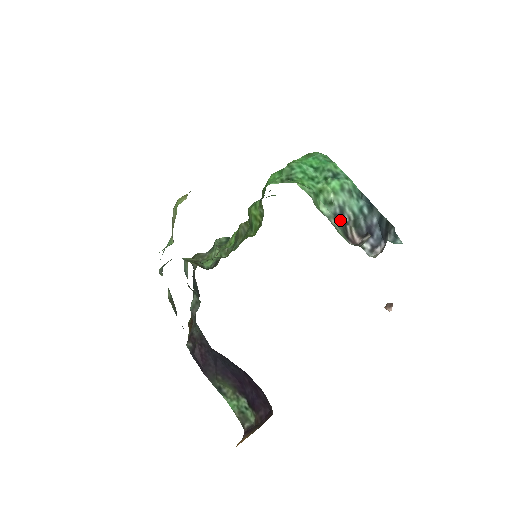
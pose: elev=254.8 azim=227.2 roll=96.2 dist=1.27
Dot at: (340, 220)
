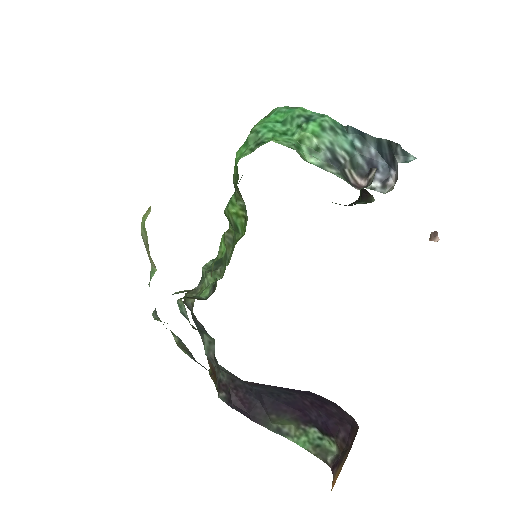
Dot at: (335, 165)
